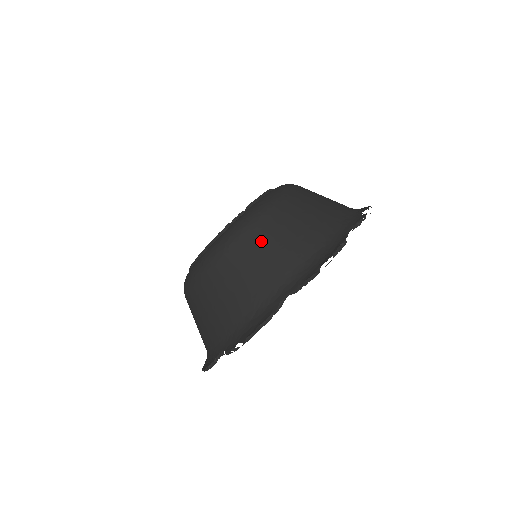
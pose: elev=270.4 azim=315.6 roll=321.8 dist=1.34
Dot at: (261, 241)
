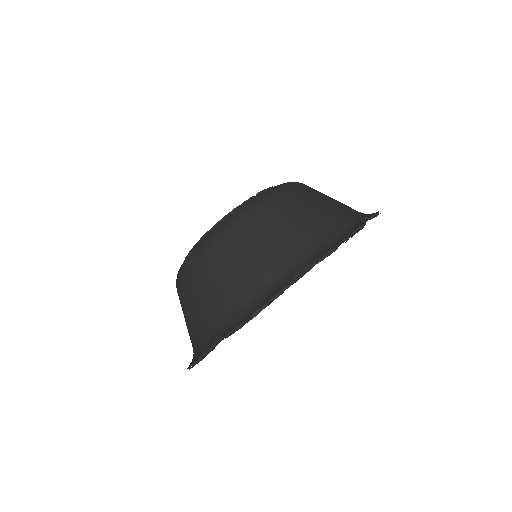
Dot at: (274, 219)
